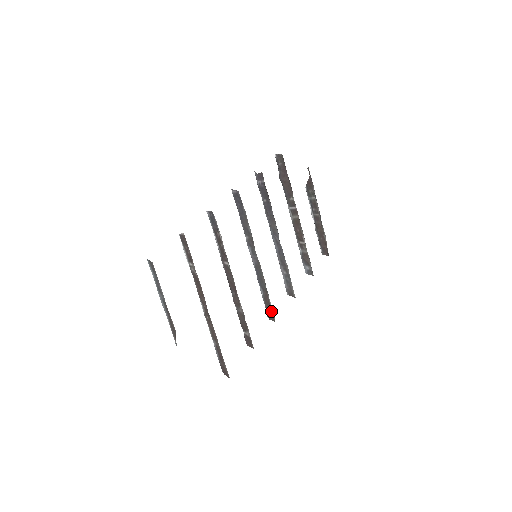
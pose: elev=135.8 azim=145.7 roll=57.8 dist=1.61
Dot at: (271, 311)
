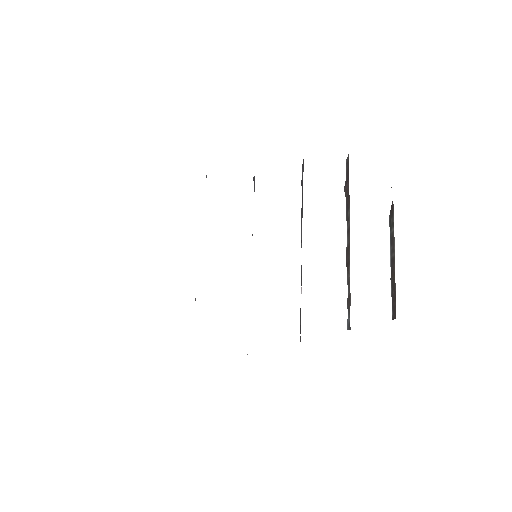
Dot at: occluded
